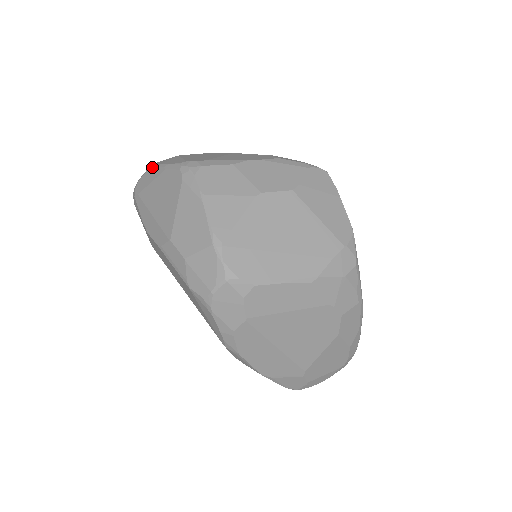
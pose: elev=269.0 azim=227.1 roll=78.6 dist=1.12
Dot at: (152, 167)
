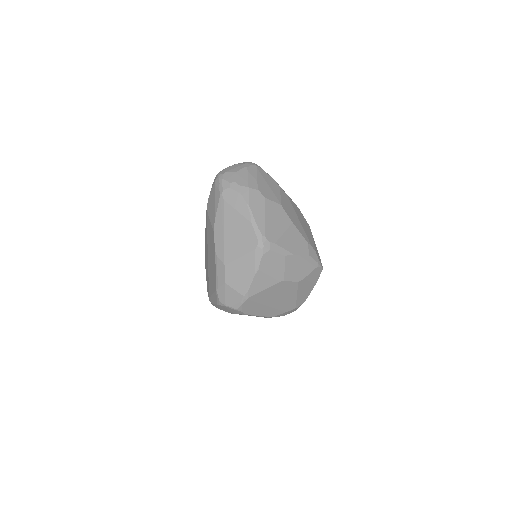
Dot at: (245, 199)
